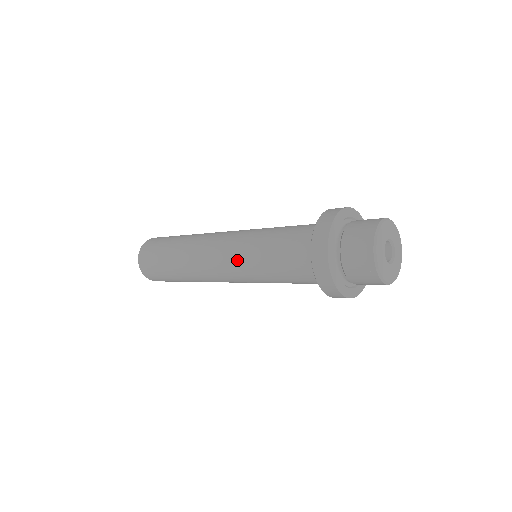
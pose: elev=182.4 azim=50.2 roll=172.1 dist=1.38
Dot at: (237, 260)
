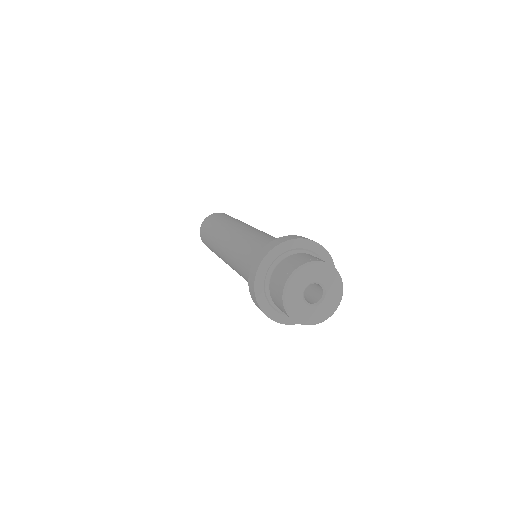
Dot at: (233, 248)
